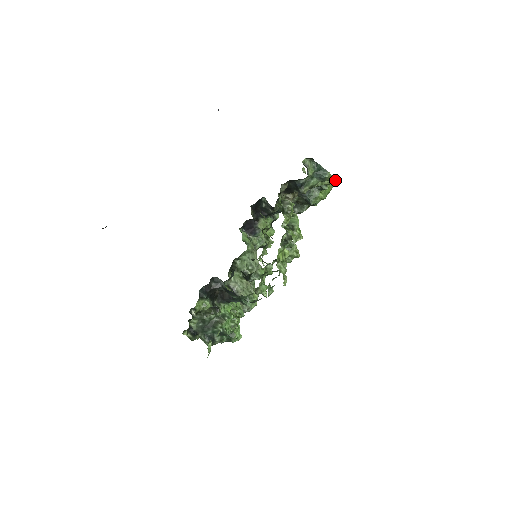
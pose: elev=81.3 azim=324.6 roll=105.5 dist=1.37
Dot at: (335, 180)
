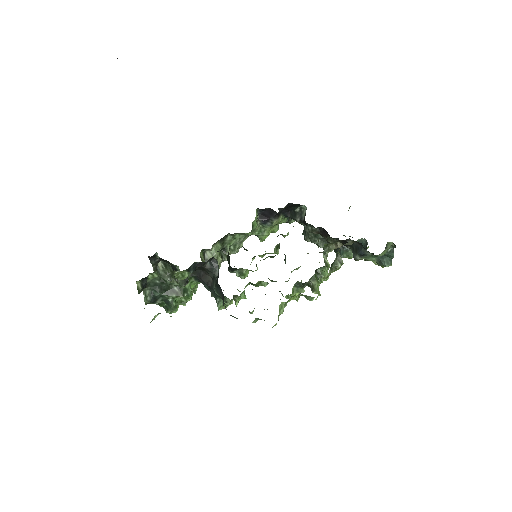
Dot at: (383, 267)
